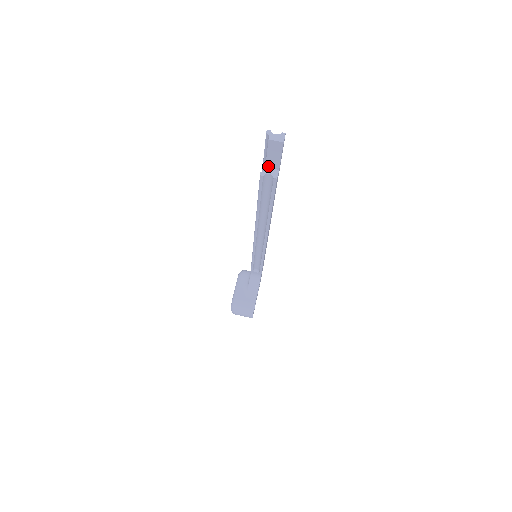
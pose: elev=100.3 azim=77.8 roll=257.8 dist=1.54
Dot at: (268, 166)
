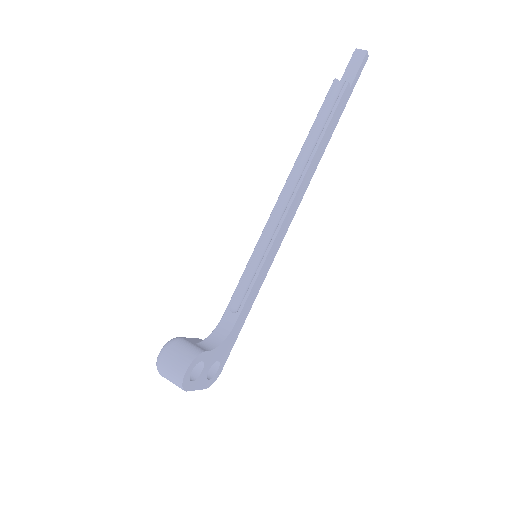
Dot at: occluded
